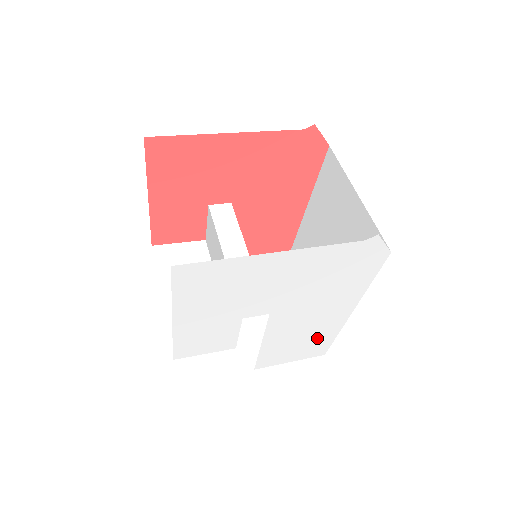
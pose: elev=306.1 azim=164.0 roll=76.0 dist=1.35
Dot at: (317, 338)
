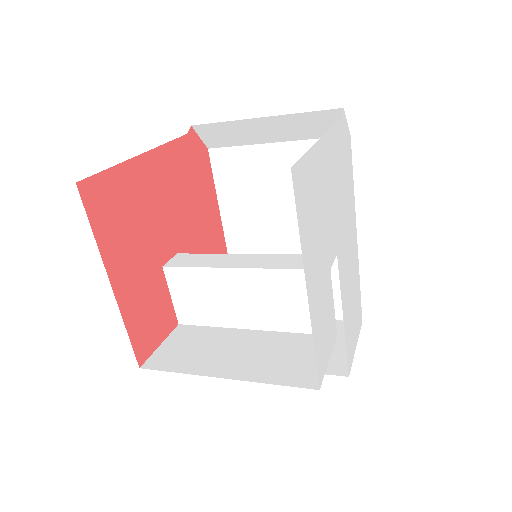
Dot at: (355, 292)
